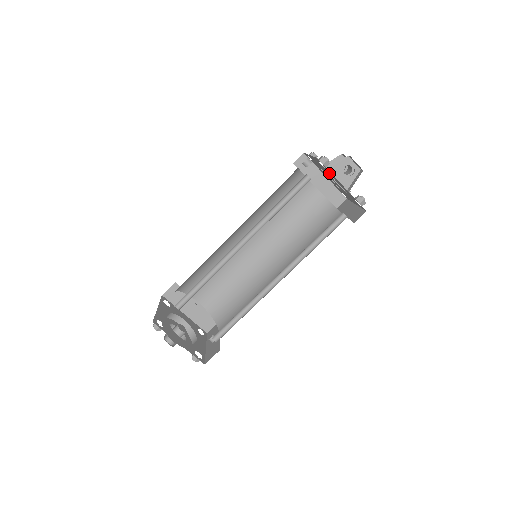
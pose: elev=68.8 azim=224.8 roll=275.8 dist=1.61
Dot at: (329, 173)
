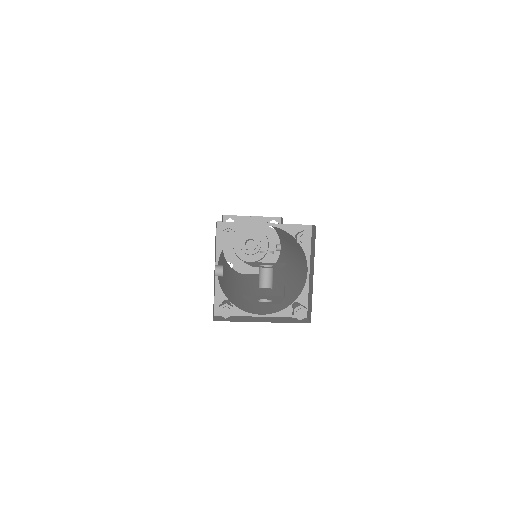
Dot at: occluded
